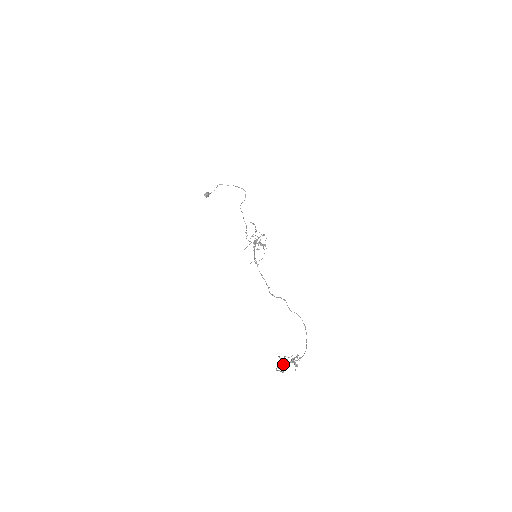
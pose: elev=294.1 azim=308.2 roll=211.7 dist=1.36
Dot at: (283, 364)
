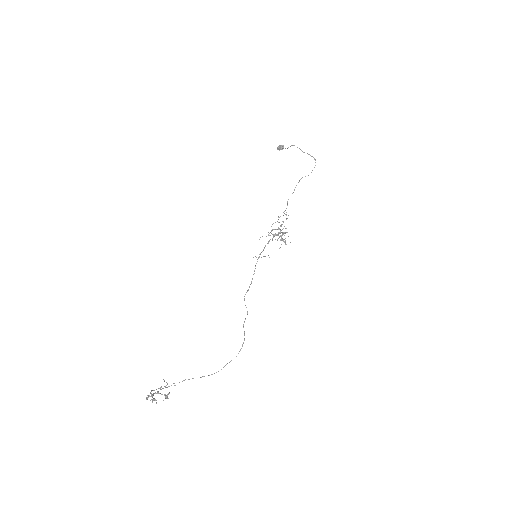
Dot at: (149, 396)
